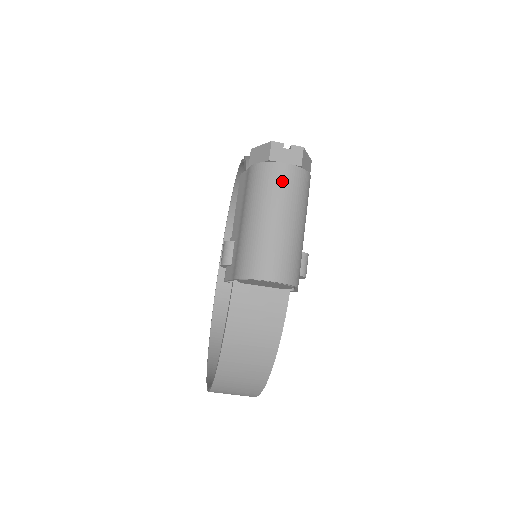
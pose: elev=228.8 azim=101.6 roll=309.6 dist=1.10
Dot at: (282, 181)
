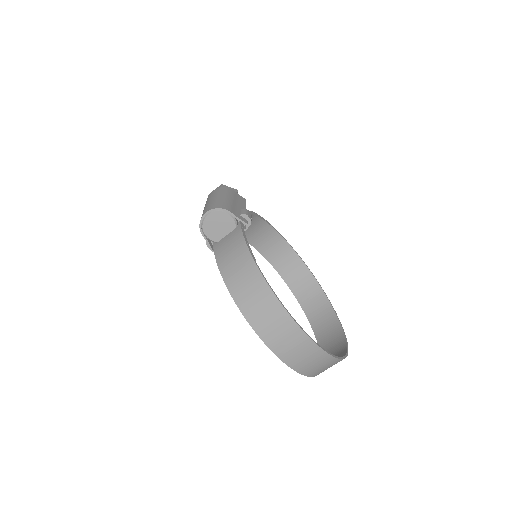
Dot at: occluded
